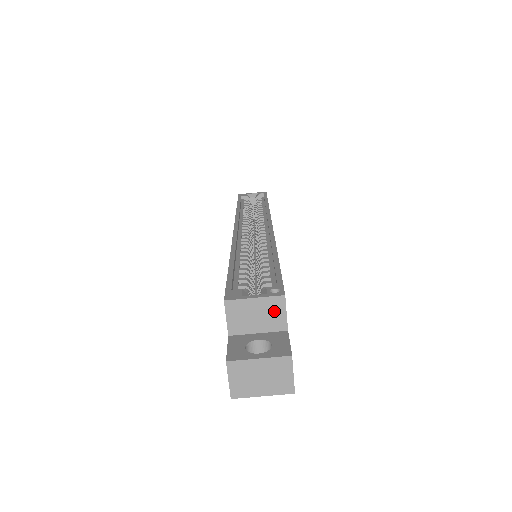
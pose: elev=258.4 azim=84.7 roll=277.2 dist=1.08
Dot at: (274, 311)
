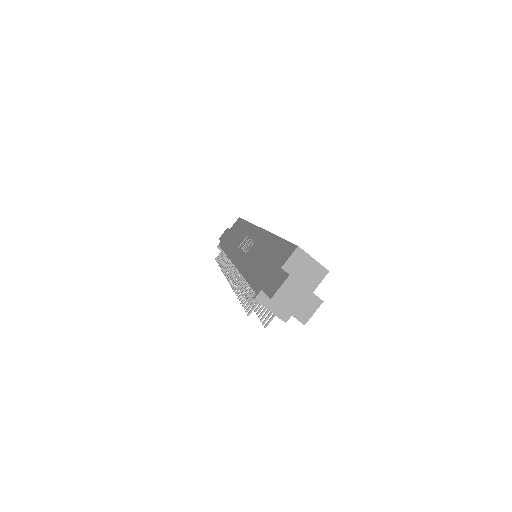
Dot at: (316, 275)
